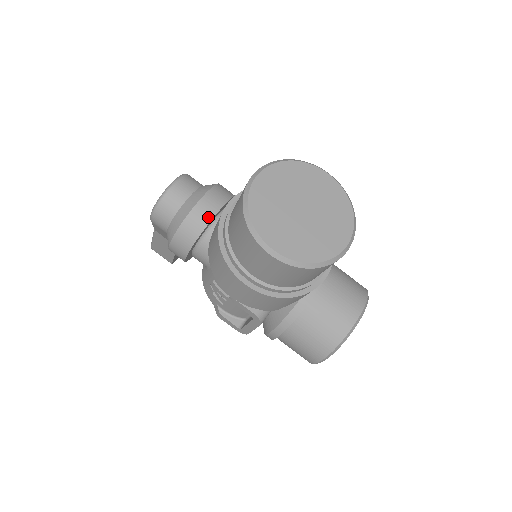
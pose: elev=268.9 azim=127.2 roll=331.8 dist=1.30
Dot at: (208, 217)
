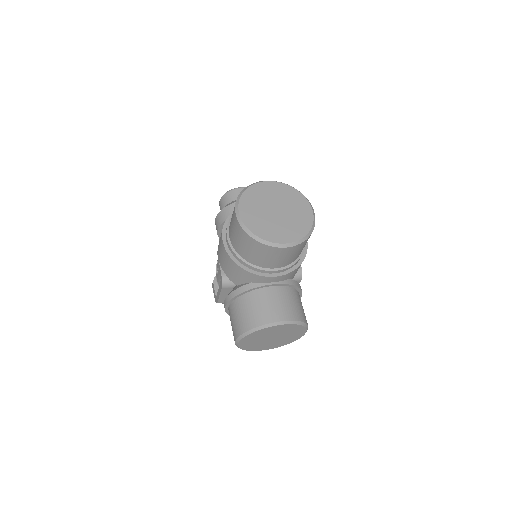
Dot at: occluded
